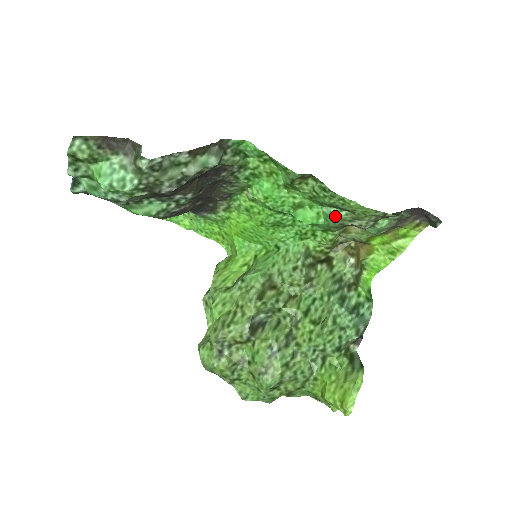
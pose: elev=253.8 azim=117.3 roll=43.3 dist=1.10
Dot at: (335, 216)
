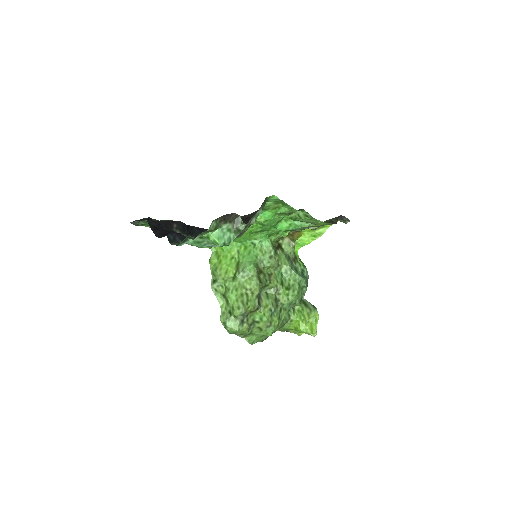
Dot at: (303, 226)
